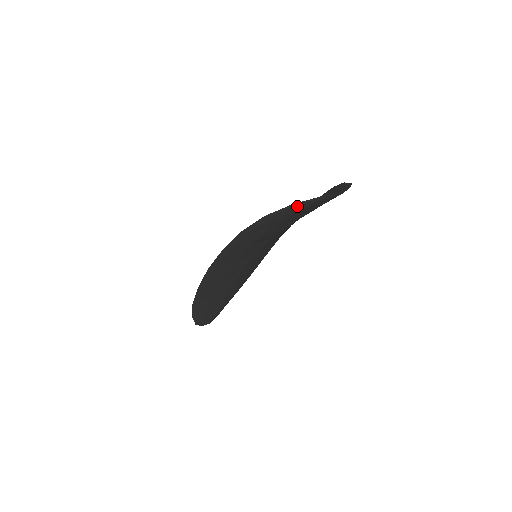
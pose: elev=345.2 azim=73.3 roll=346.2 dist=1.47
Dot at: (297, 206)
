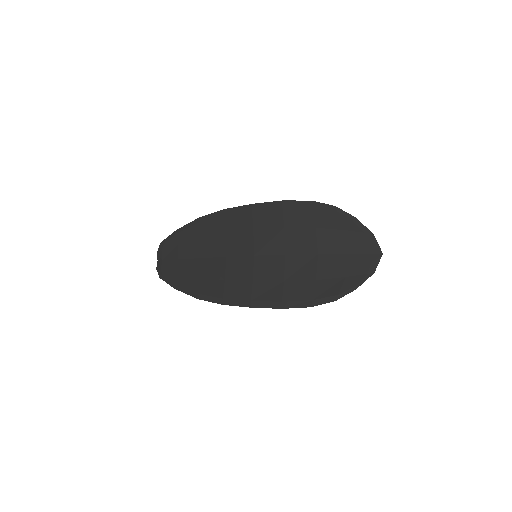
Dot at: (355, 284)
